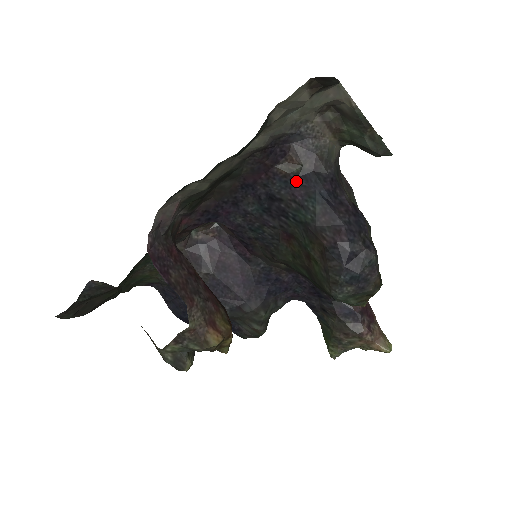
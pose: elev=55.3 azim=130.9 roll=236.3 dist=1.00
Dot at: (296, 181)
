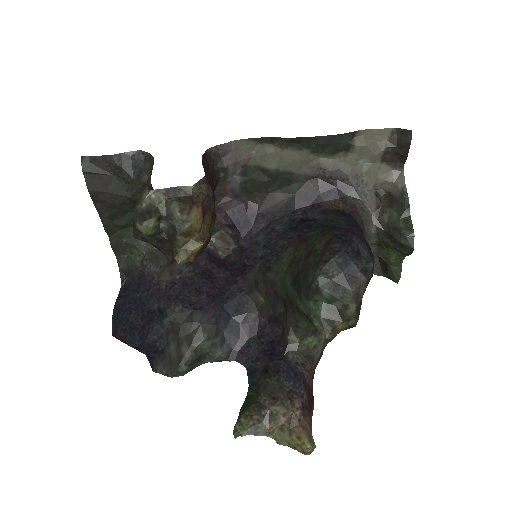
Dot at: (334, 212)
